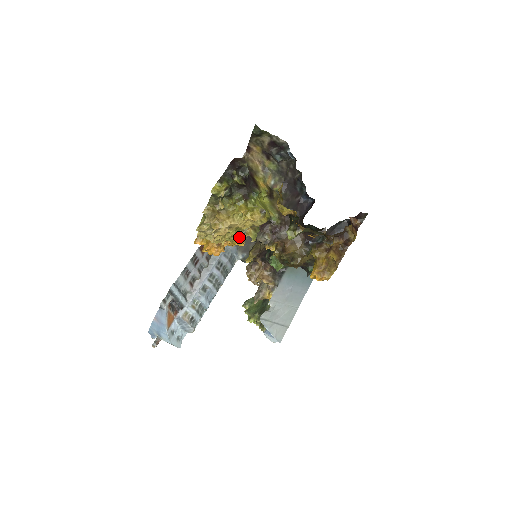
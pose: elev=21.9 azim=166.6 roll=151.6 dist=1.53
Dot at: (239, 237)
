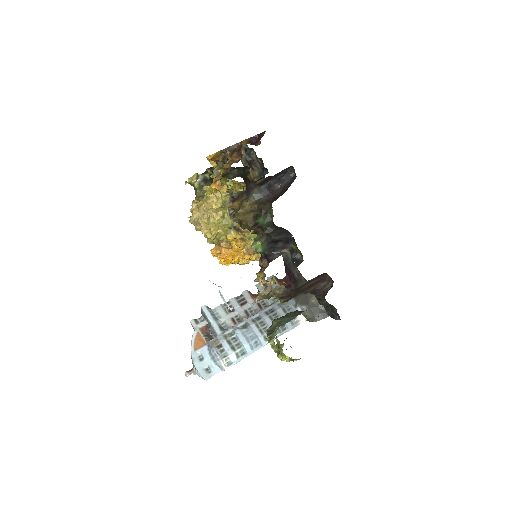
Dot at: (231, 232)
